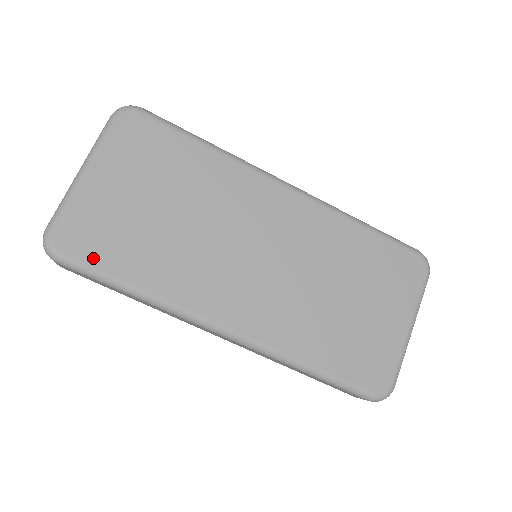
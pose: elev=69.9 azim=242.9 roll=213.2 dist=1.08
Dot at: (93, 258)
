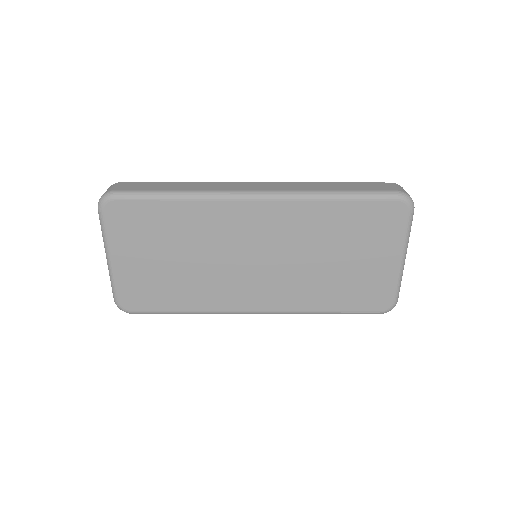
Dot at: (151, 306)
